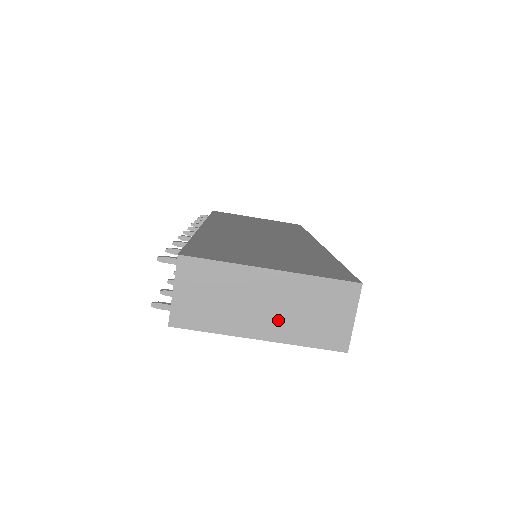
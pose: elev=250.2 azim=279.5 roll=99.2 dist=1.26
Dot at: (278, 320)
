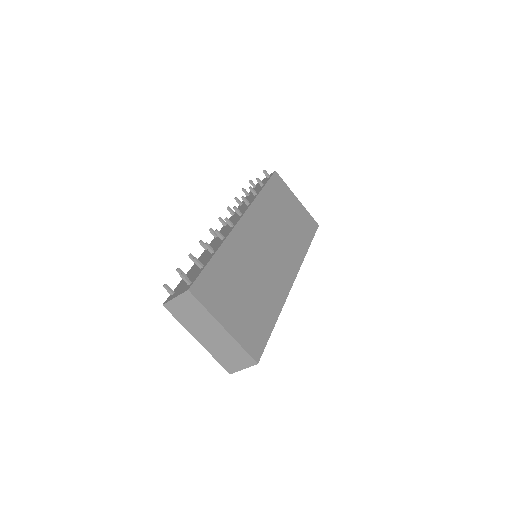
Dot at: (211, 343)
